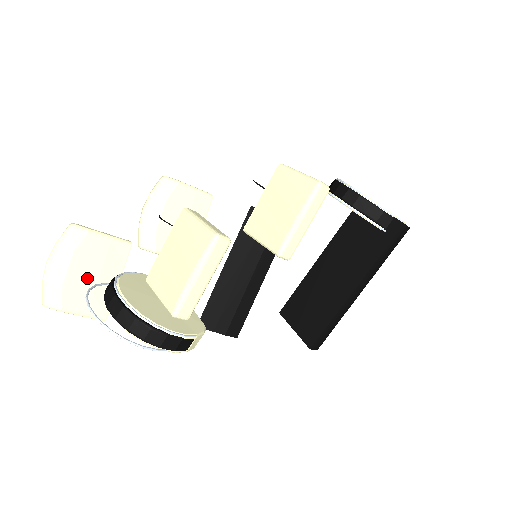
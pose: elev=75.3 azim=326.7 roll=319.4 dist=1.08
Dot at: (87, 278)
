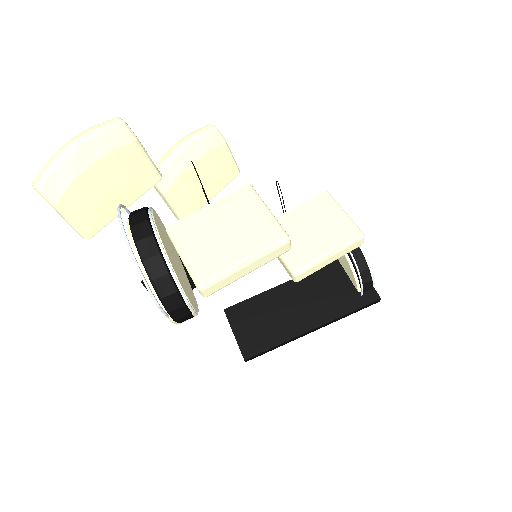
Dot at: (102, 186)
